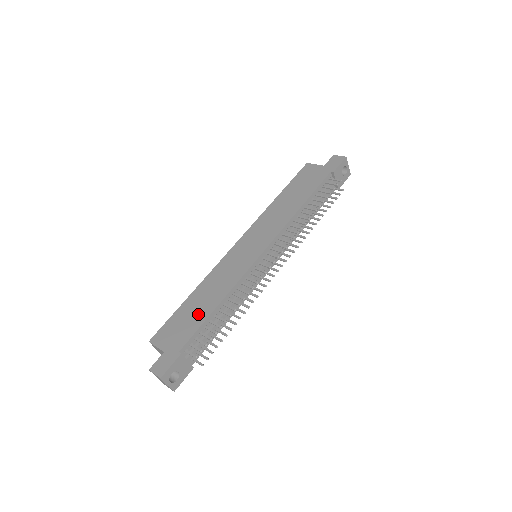
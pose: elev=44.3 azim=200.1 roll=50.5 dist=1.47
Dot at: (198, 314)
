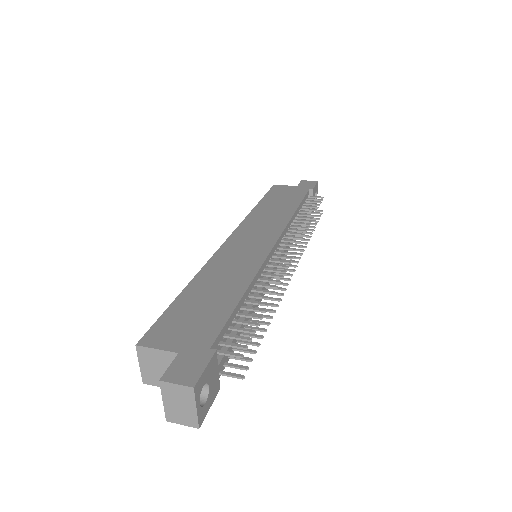
Dot at: (216, 303)
